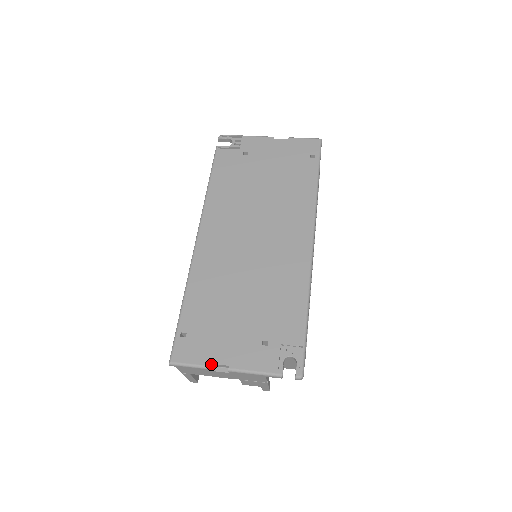
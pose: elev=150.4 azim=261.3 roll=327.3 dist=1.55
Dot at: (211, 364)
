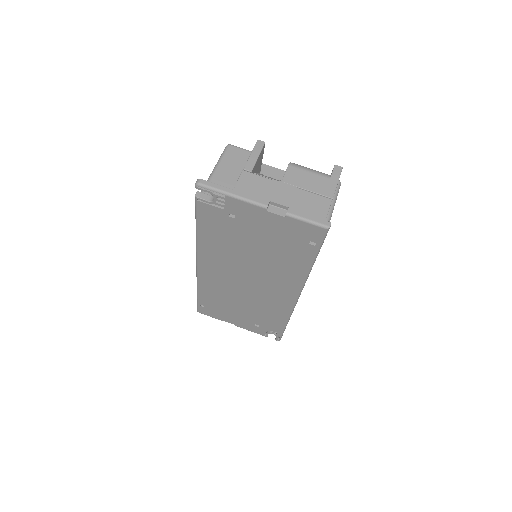
Dot at: (223, 319)
